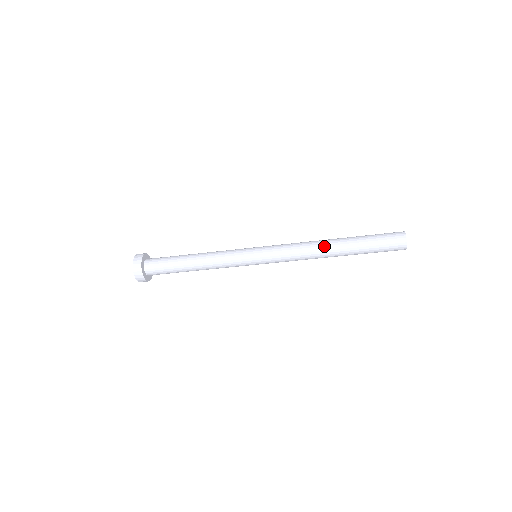
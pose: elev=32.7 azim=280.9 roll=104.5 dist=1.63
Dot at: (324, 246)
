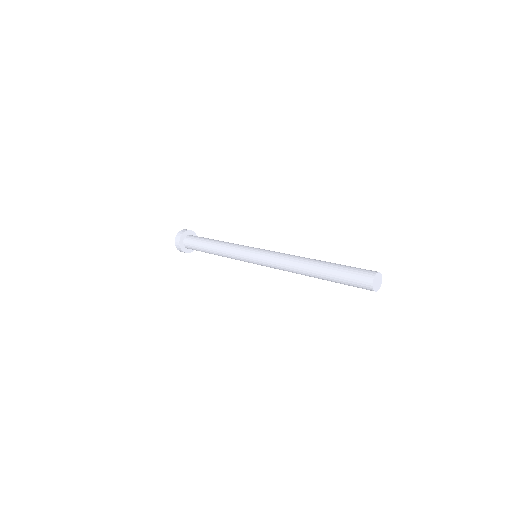
Dot at: (301, 268)
